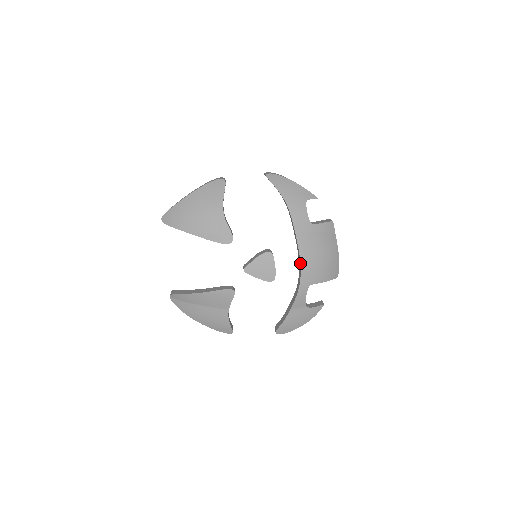
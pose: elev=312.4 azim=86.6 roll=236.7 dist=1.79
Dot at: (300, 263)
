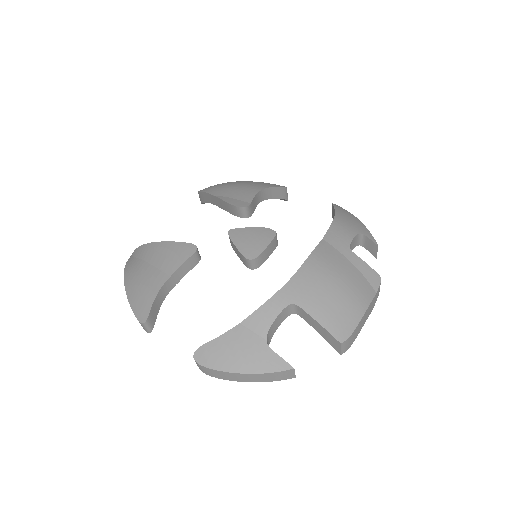
Dot at: (302, 265)
